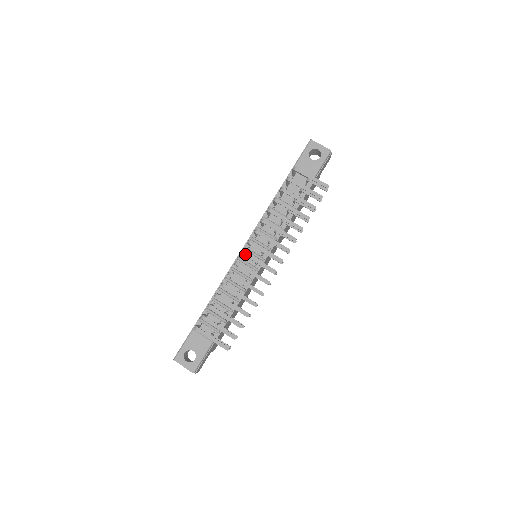
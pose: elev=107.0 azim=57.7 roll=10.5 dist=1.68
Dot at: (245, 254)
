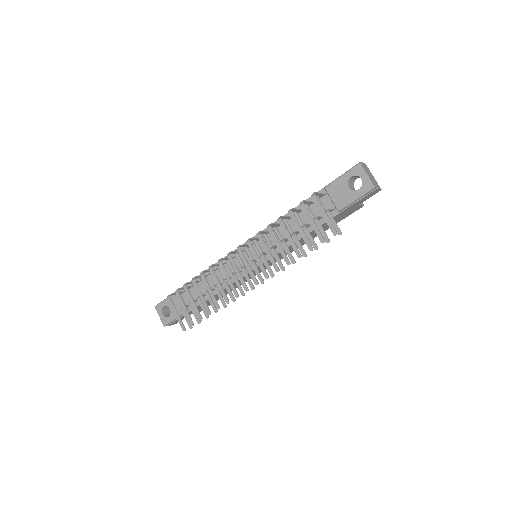
Dot at: (230, 258)
